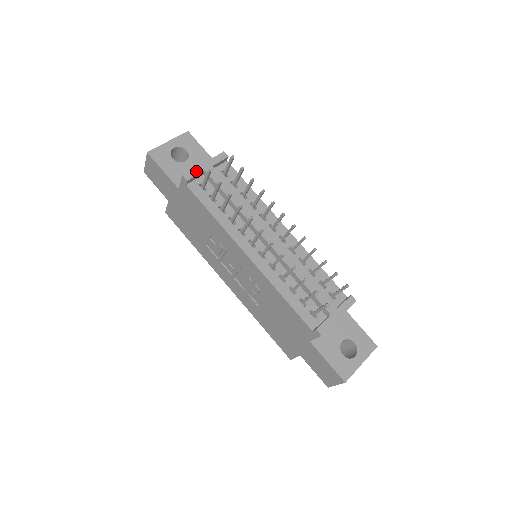
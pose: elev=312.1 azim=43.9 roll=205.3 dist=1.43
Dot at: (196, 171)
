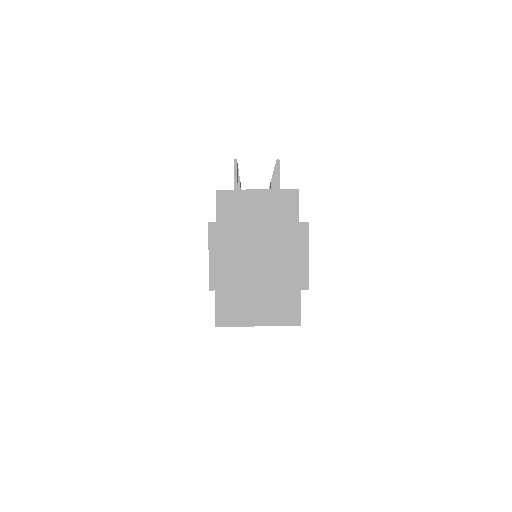
Dot at: occluded
